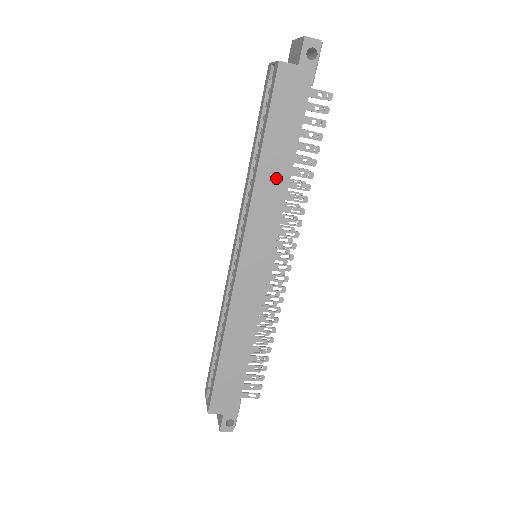
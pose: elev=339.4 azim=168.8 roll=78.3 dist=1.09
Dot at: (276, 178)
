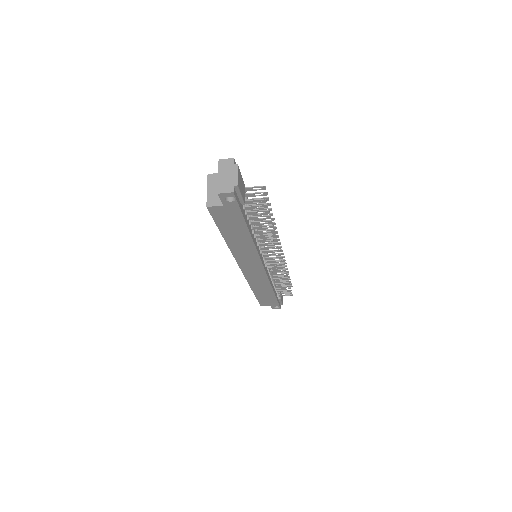
Dot at: (243, 244)
